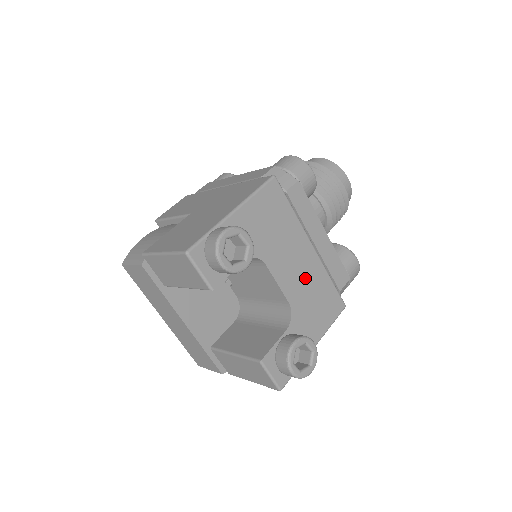
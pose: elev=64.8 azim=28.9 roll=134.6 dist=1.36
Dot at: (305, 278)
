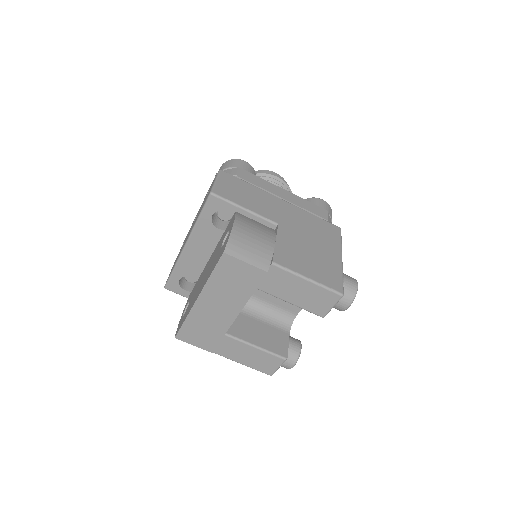
Dot at: occluded
